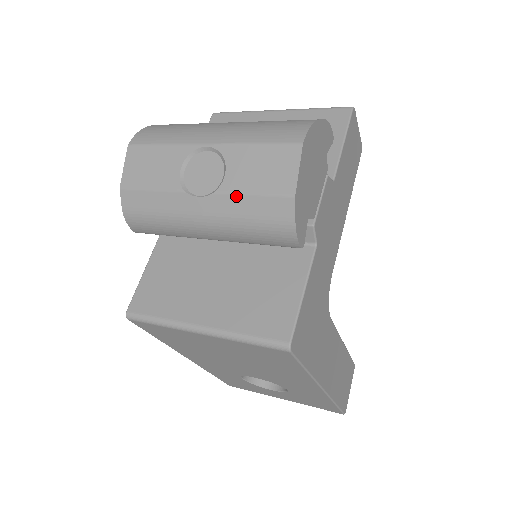
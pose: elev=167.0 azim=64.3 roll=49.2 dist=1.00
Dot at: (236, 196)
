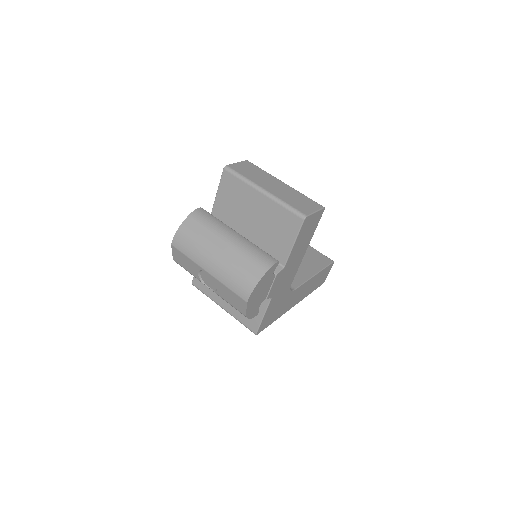
Dot at: occluded
